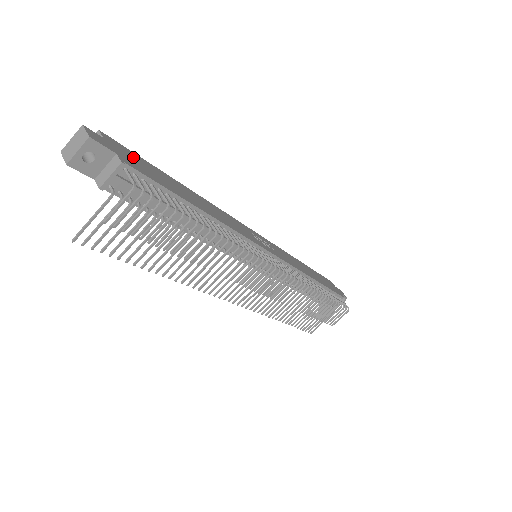
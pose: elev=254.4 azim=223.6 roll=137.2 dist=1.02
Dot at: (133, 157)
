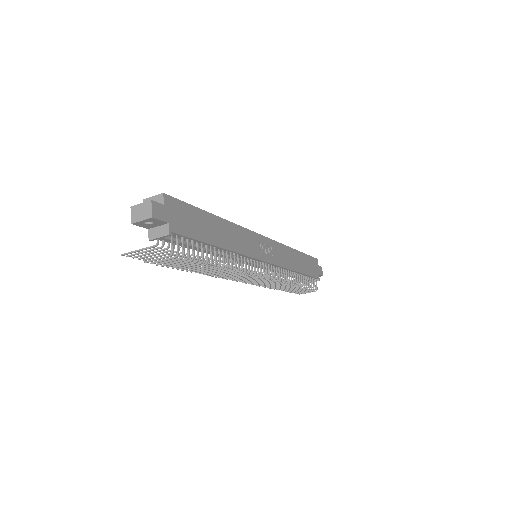
Dot at: (182, 212)
